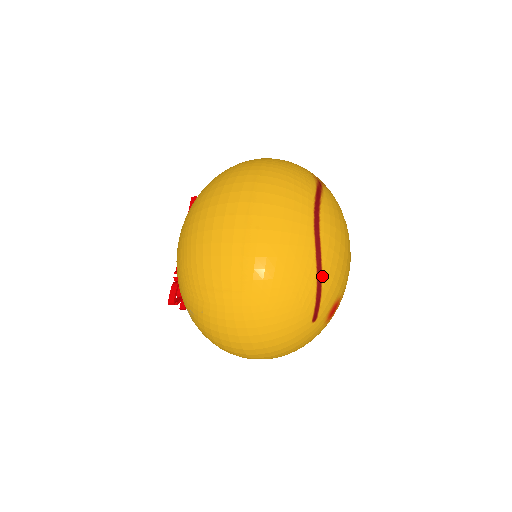
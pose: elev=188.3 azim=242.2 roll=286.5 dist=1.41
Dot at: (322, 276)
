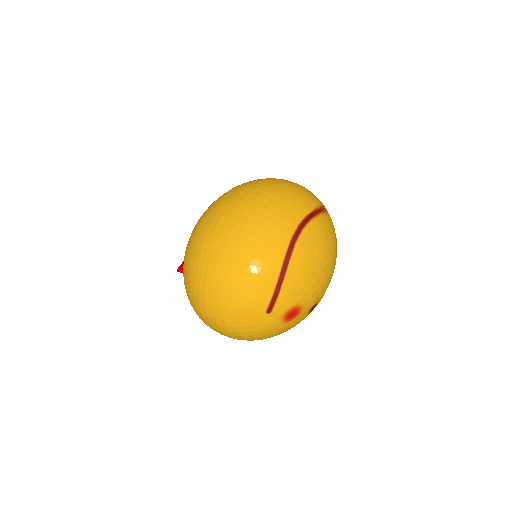
Dot at: (285, 277)
